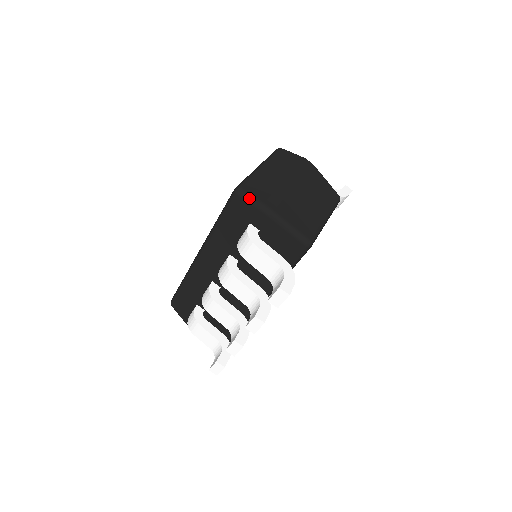
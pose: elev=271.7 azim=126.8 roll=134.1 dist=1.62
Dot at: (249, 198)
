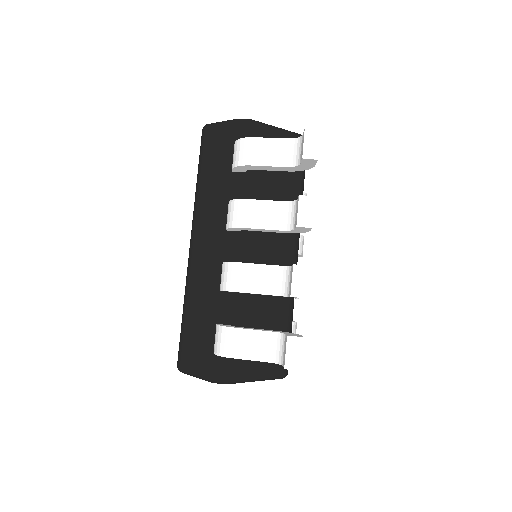
Dot at: (221, 122)
